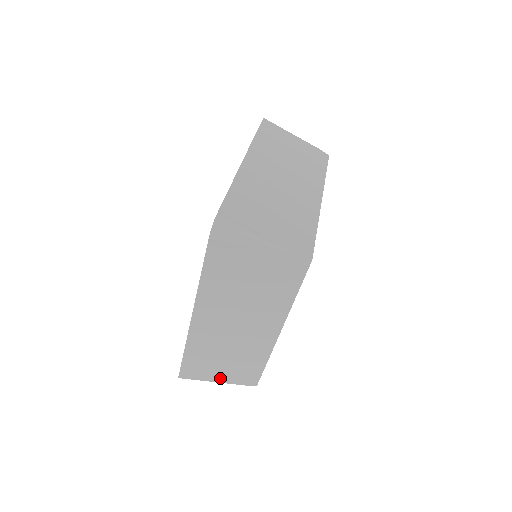
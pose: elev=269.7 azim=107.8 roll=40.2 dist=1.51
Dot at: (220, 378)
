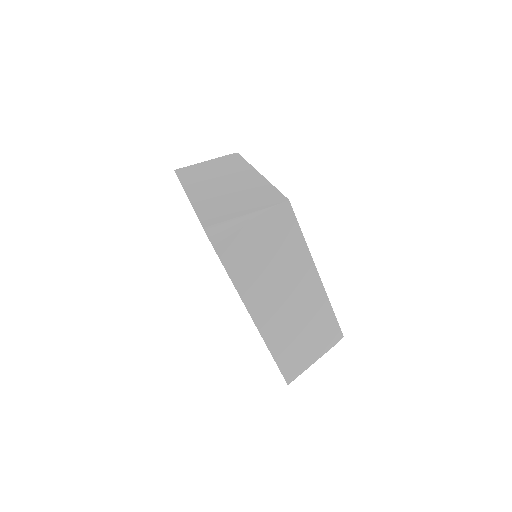
Dot at: (314, 355)
